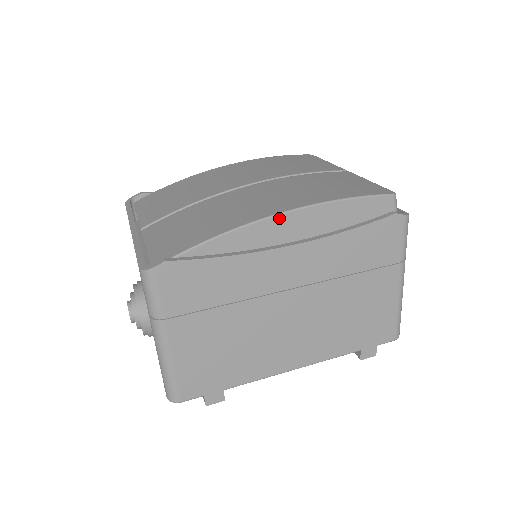
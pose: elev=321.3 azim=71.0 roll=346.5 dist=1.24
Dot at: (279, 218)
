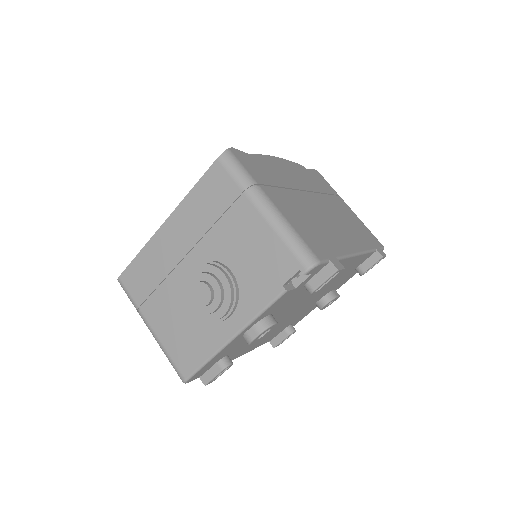
Dot at: (266, 157)
